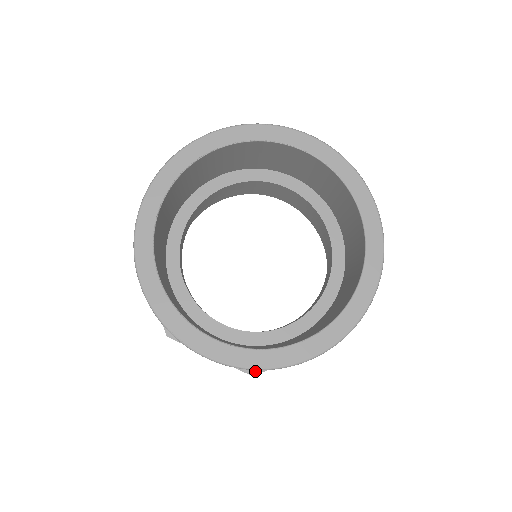
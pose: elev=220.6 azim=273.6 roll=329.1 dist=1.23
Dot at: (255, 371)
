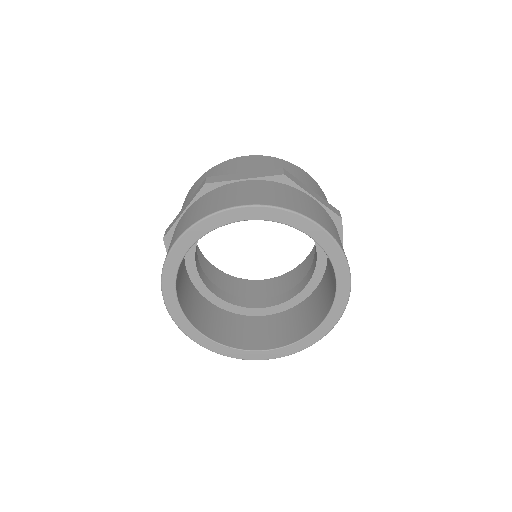
Dot at: occluded
